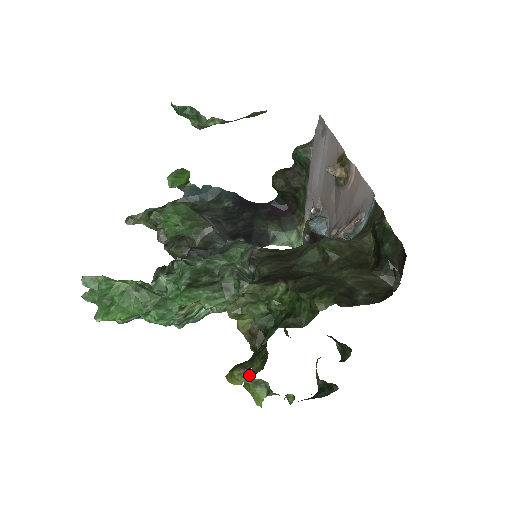
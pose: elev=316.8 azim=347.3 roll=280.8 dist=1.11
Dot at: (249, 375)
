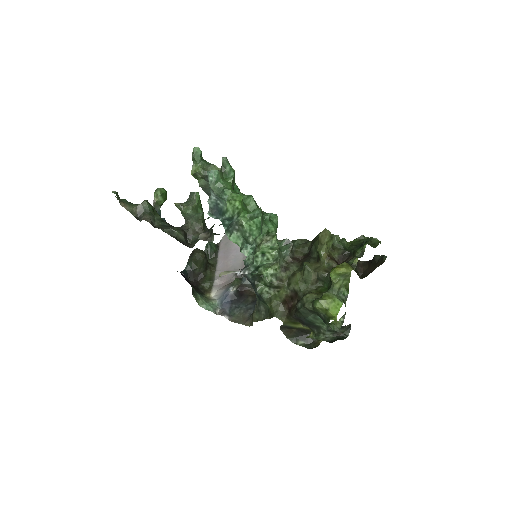
Dot at: (353, 268)
